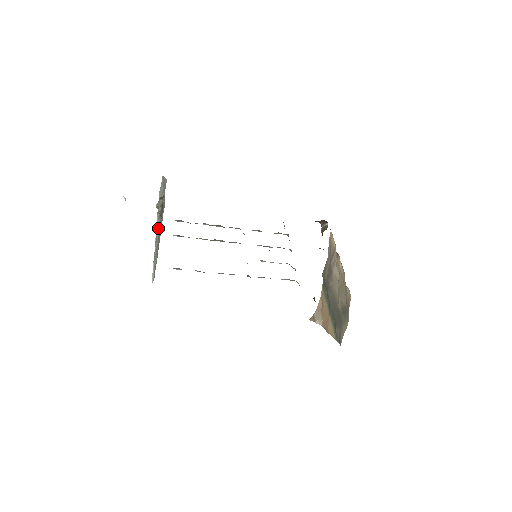
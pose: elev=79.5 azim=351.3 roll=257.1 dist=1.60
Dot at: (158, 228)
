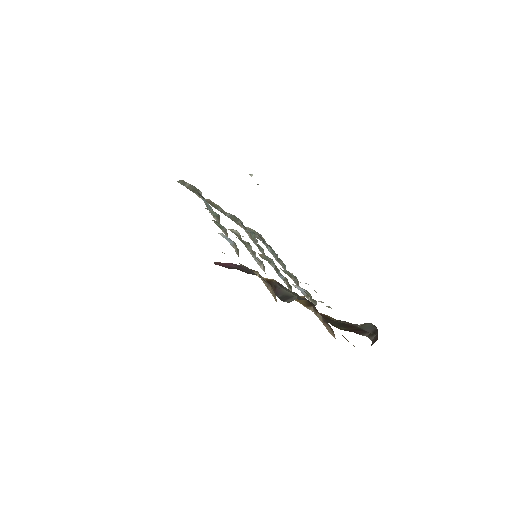
Dot at: occluded
